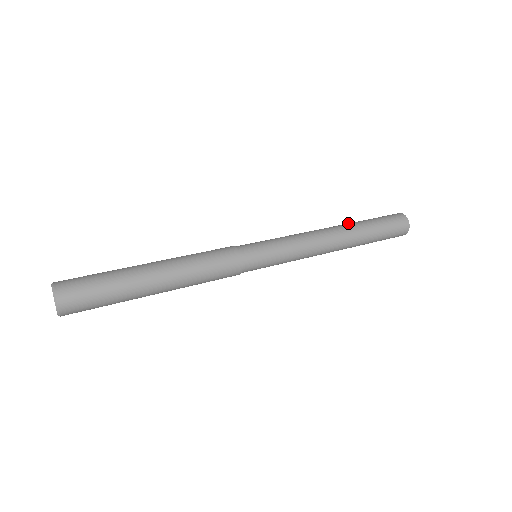
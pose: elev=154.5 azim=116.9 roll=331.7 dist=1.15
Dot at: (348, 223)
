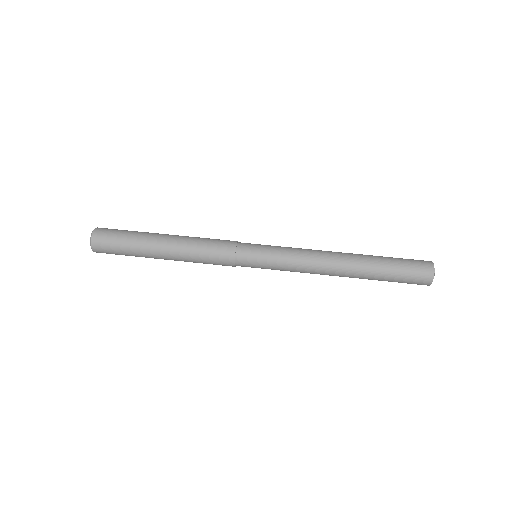
Dot at: (363, 255)
